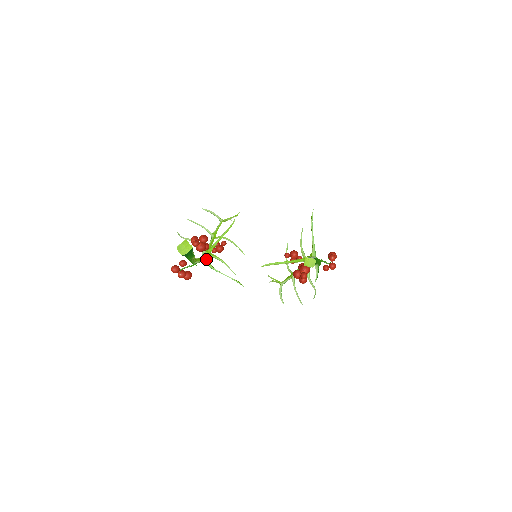
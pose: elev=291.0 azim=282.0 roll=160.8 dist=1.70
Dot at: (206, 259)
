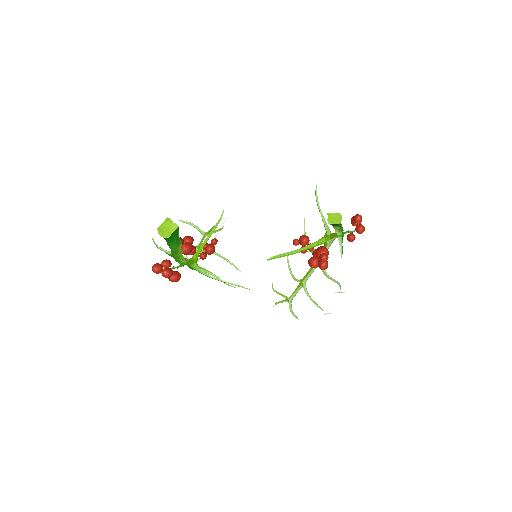
Dot at: (195, 262)
